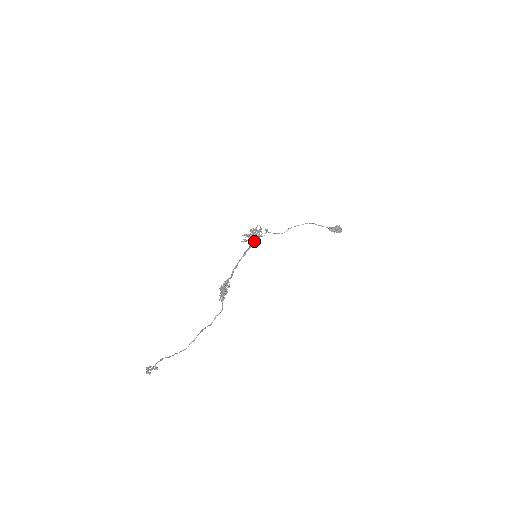
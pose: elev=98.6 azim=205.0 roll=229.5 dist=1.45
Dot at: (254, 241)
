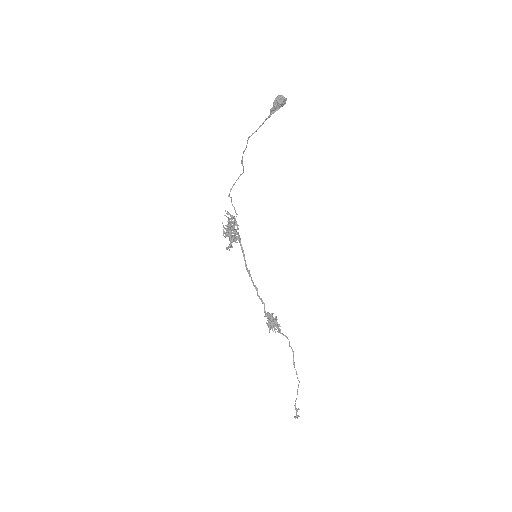
Dot at: (238, 236)
